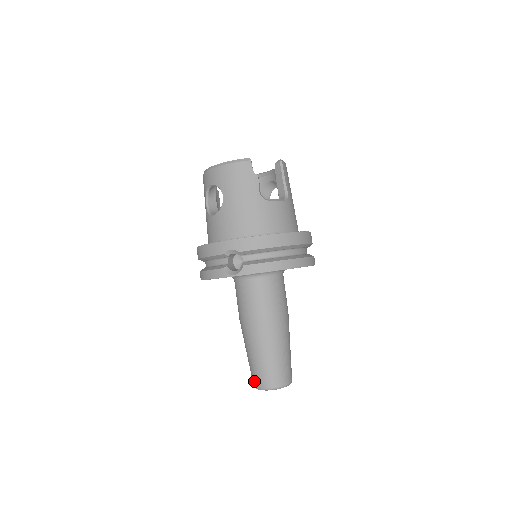
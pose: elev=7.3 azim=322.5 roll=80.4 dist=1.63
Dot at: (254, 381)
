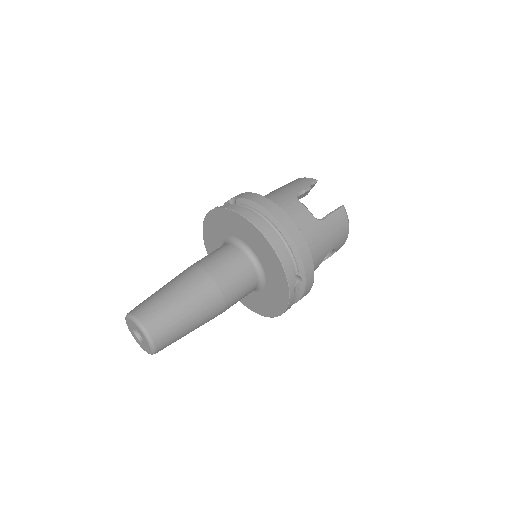
Dot at: occluded
